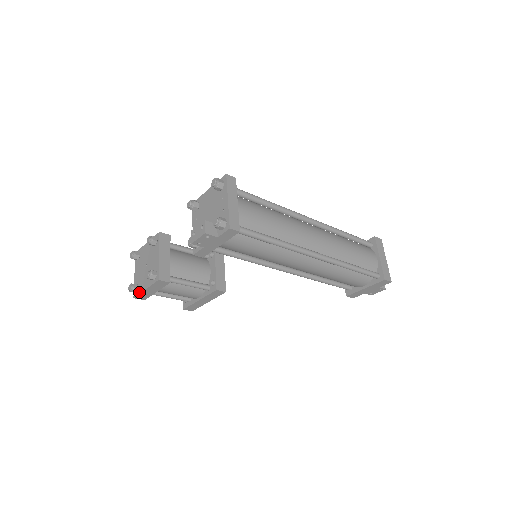
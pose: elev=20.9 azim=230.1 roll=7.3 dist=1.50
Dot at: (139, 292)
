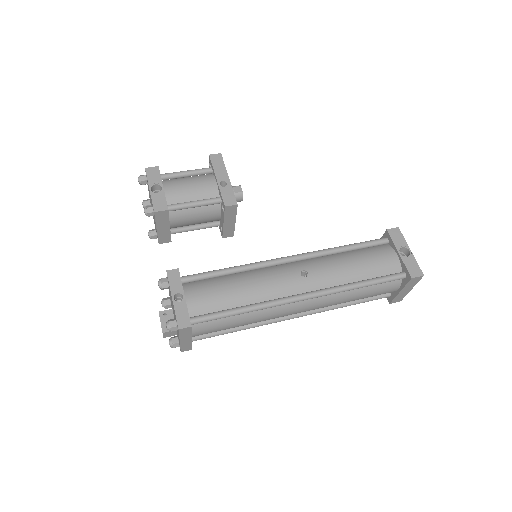
Dot at: occluded
